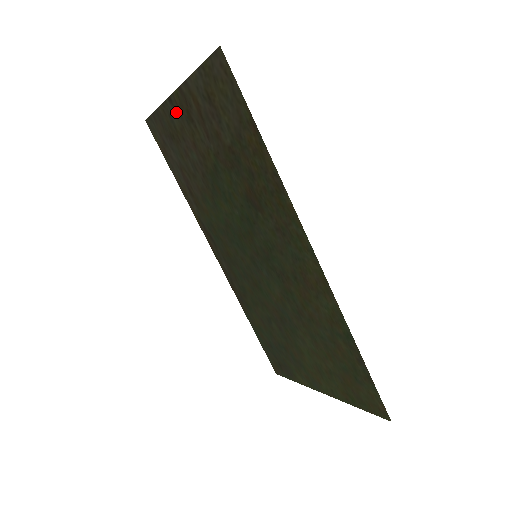
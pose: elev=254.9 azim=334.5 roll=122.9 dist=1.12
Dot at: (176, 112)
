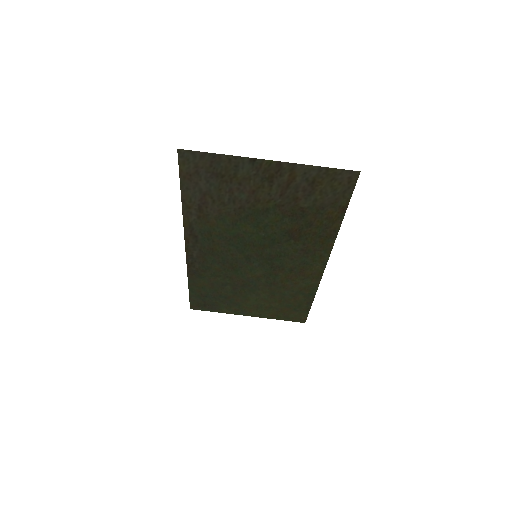
Dot at: (252, 169)
